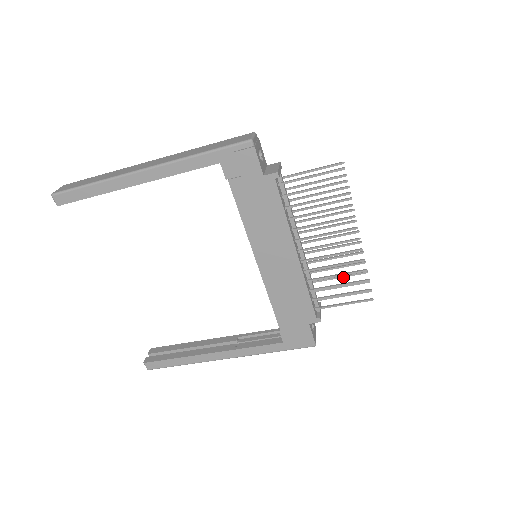
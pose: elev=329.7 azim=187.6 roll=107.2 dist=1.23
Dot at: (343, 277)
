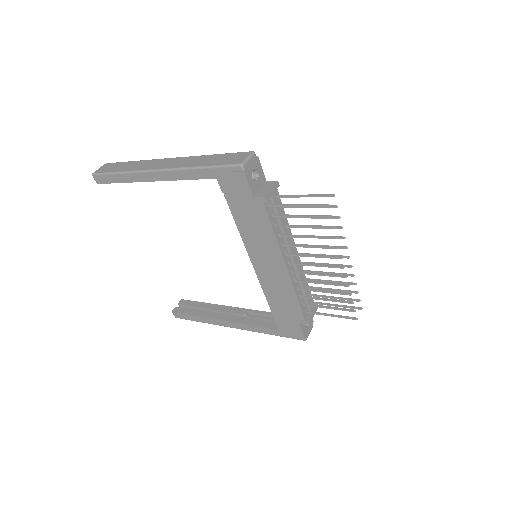
Dot at: occluded
